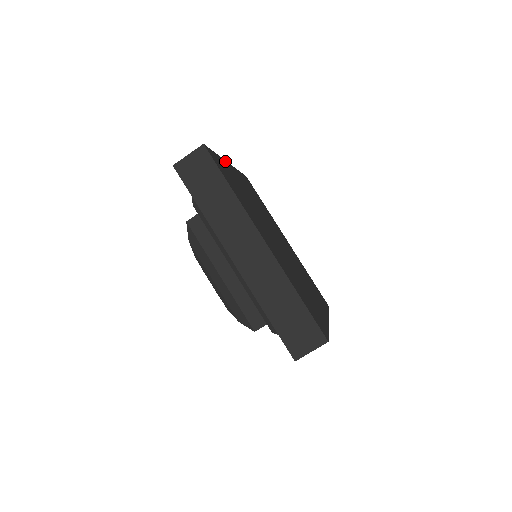
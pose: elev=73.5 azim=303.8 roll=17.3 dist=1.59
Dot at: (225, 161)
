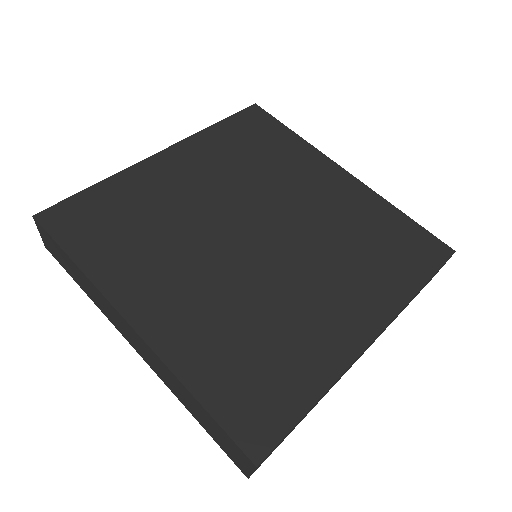
Dot at: (135, 166)
